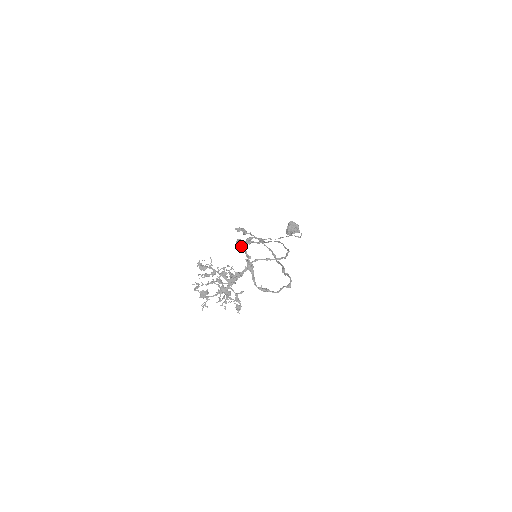
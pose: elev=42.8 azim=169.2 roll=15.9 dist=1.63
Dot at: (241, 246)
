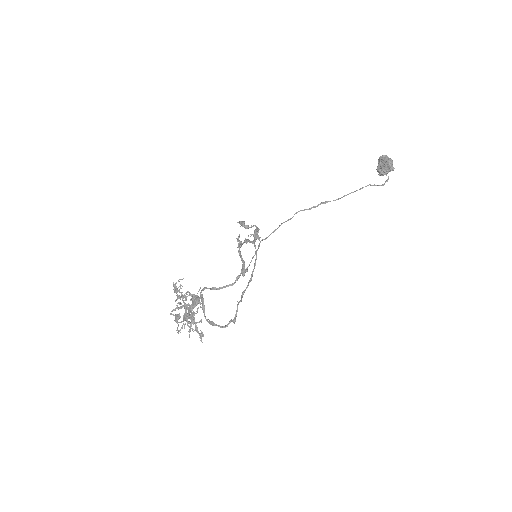
Dot at: (239, 246)
